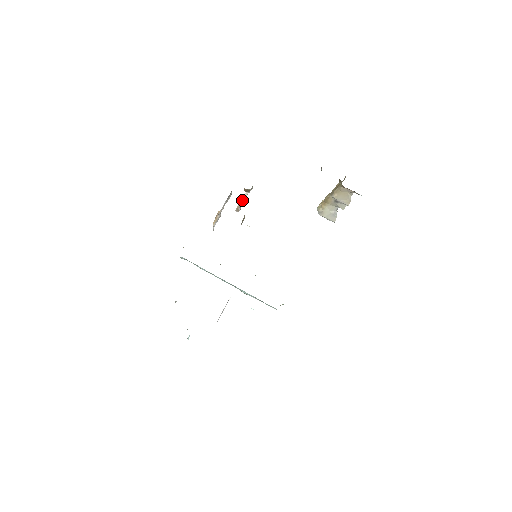
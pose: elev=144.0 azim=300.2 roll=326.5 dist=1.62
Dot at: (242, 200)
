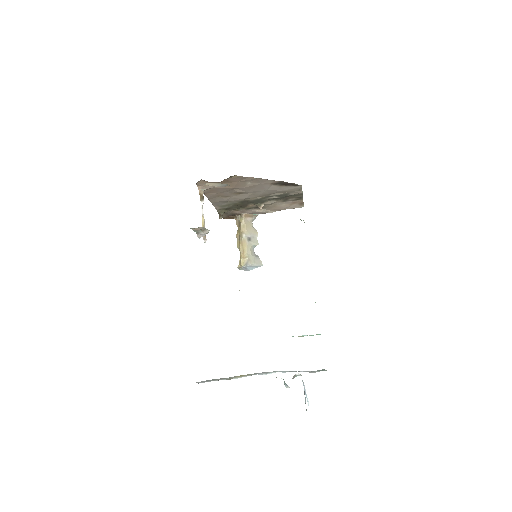
Dot at: (203, 217)
